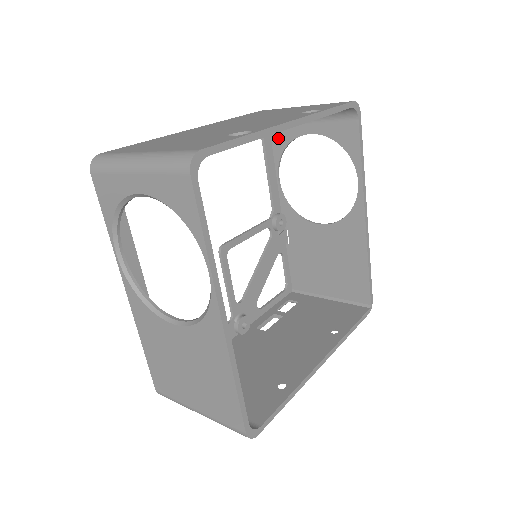
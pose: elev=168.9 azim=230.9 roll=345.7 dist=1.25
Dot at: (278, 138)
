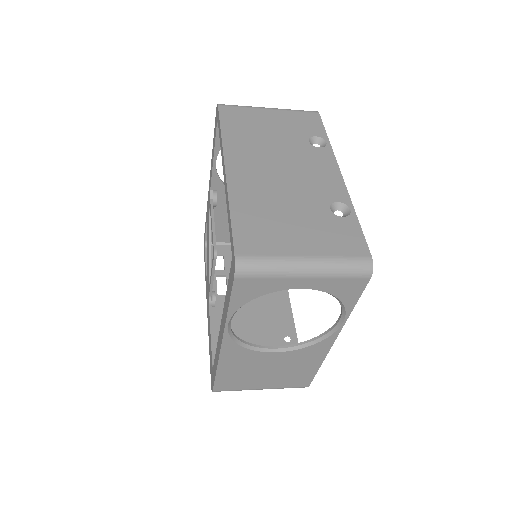
Dot at: occluded
